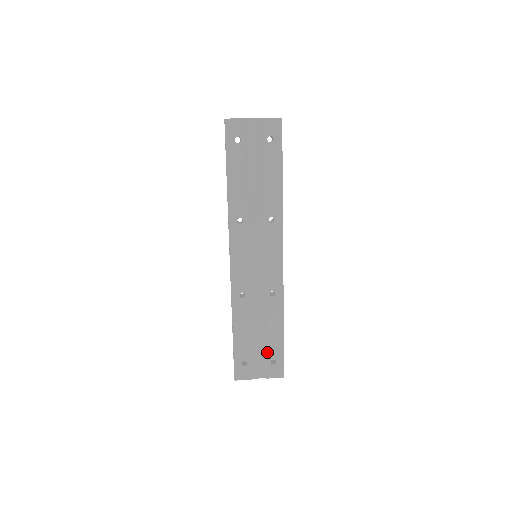
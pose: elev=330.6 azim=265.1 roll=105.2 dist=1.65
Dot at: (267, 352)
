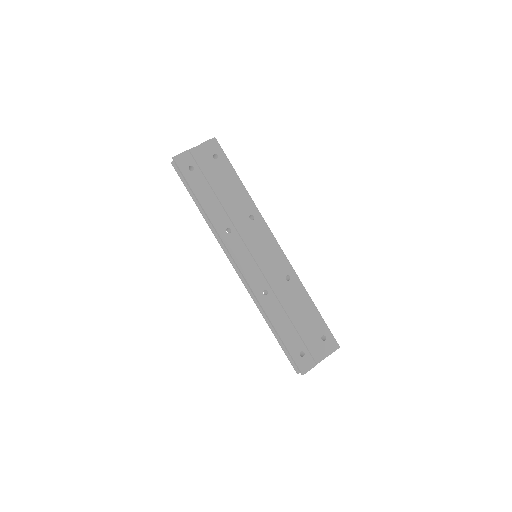
Dot at: (313, 332)
